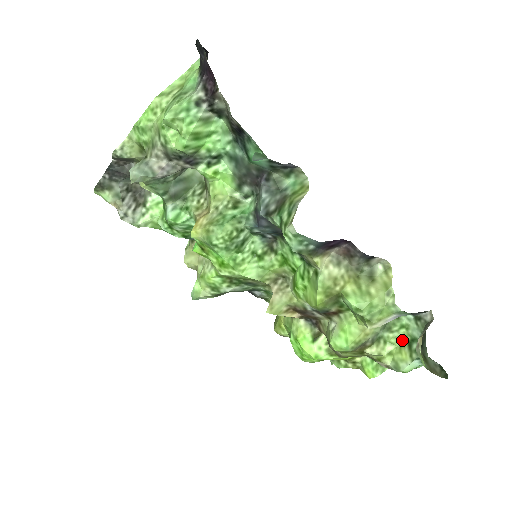
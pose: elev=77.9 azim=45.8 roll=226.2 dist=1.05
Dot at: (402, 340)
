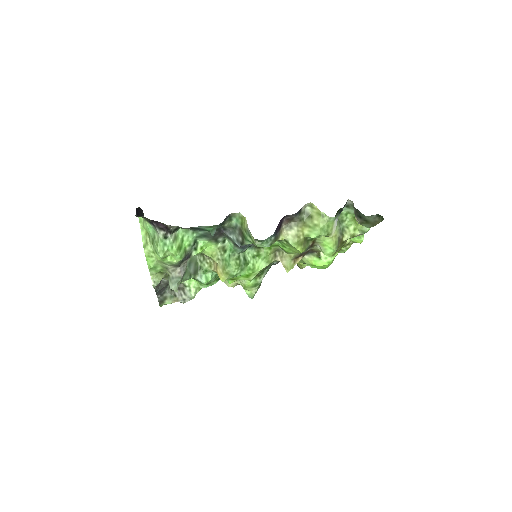
Dot at: (353, 219)
